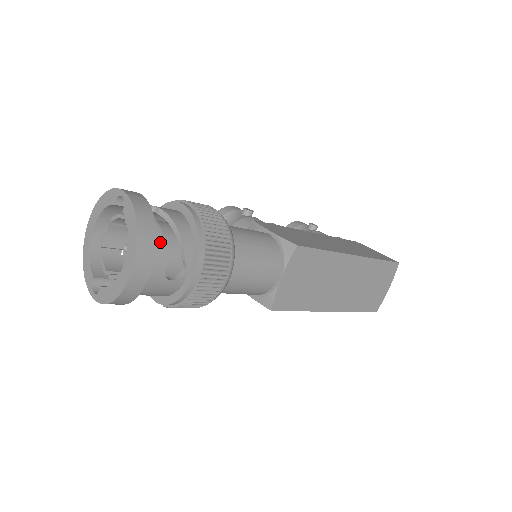
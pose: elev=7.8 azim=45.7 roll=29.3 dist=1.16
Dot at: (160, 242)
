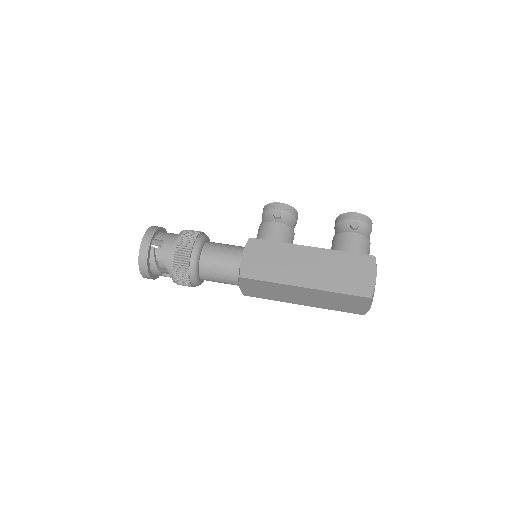
Dot at: (154, 265)
